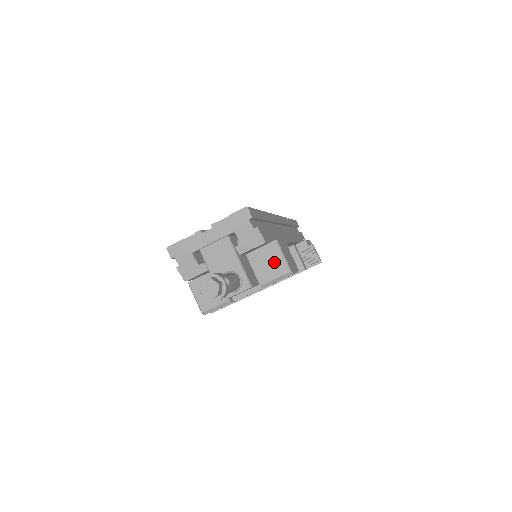
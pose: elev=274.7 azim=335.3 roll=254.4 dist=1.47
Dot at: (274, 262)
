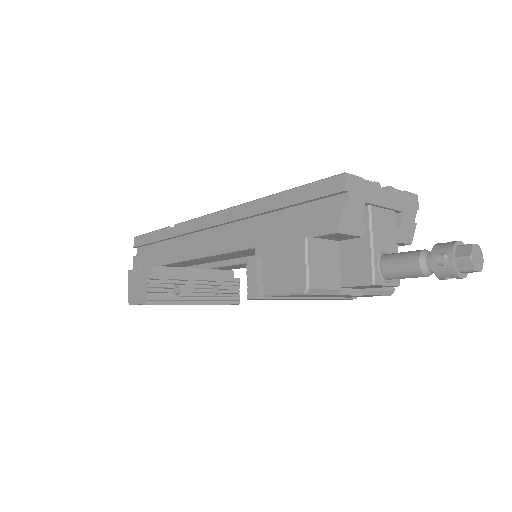
Dot at: occluded
